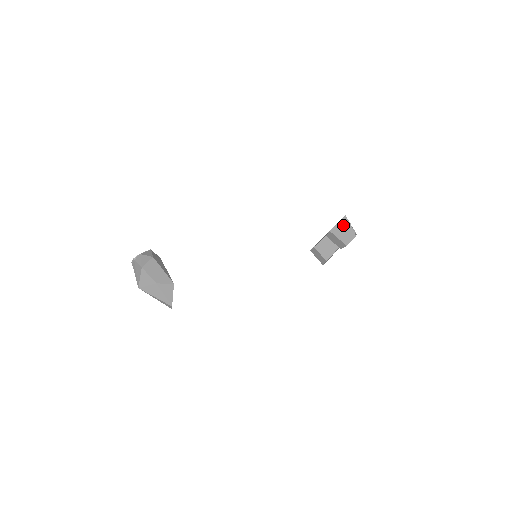
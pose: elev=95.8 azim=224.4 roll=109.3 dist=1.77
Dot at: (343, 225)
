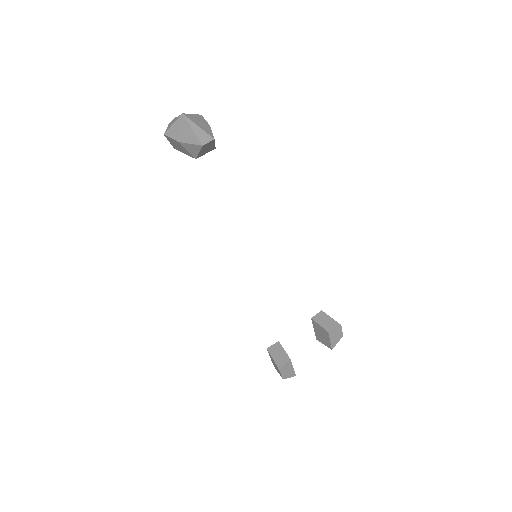
Dot at: occluded
